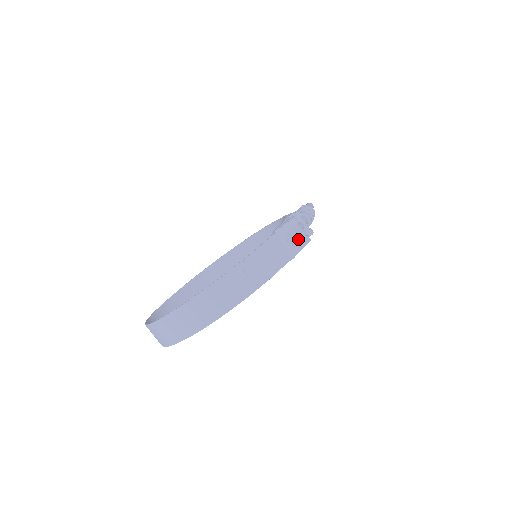
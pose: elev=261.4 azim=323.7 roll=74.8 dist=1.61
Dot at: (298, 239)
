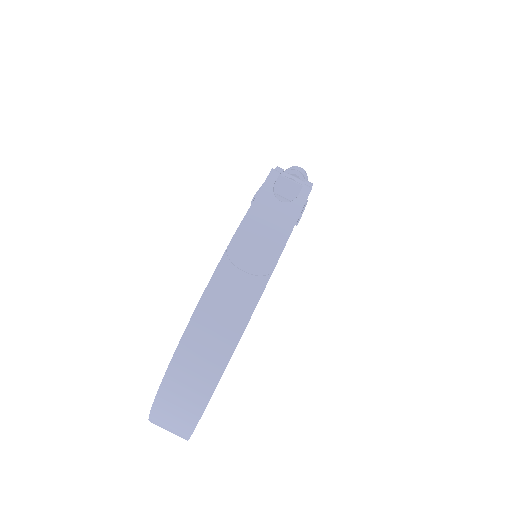
Dot at: (294, 195)
